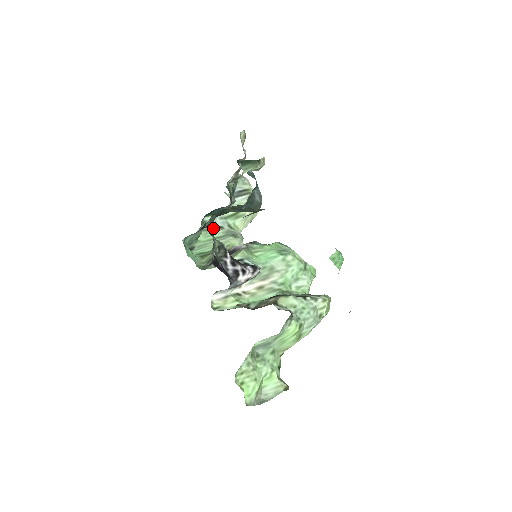
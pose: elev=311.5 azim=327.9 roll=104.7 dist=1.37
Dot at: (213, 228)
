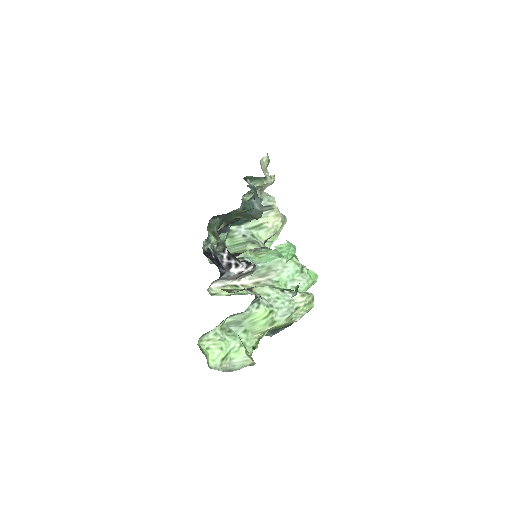
Dot at: (238, 236)
